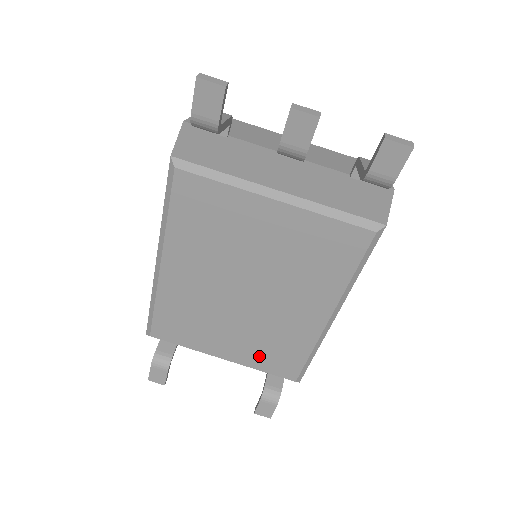
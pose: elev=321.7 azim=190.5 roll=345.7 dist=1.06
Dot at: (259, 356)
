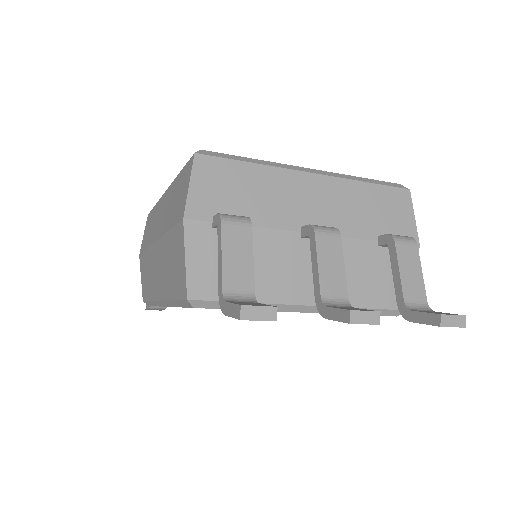
Dot at: occluded
